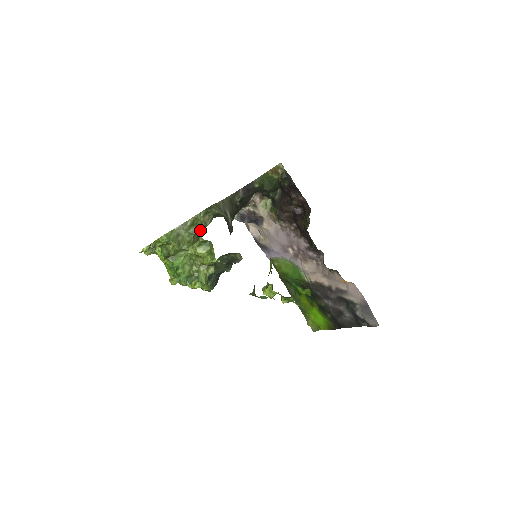
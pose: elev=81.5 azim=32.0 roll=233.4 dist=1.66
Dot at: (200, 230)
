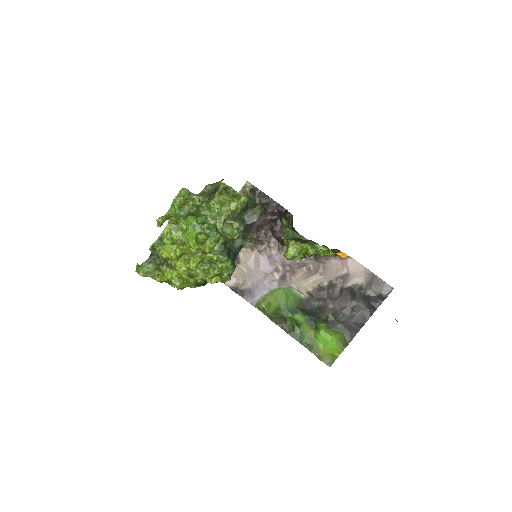
Dot at: (214, 189)
